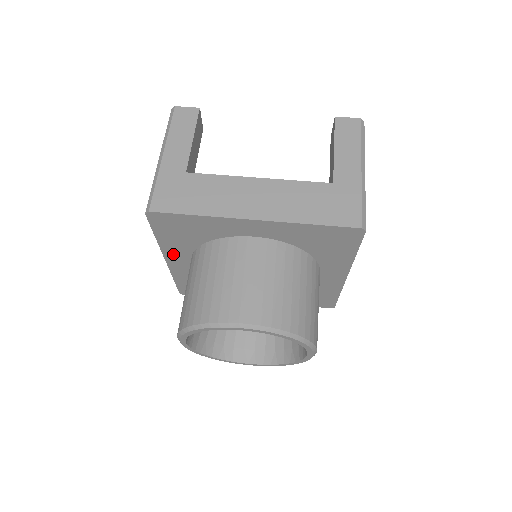
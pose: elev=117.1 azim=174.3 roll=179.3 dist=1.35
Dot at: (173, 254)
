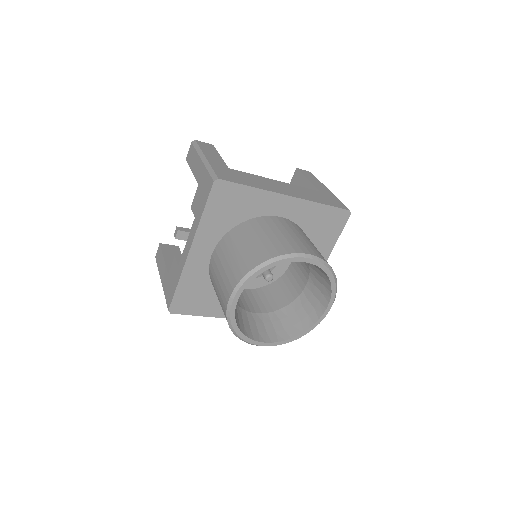
Dot at: (202, 240)
